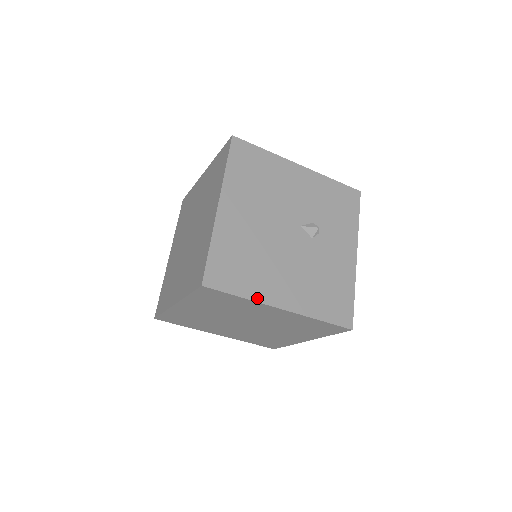
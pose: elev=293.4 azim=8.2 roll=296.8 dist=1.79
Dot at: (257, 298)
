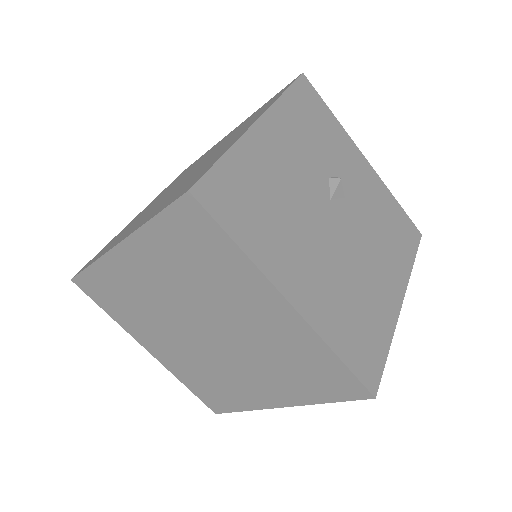
Dot at: (392, 328)
